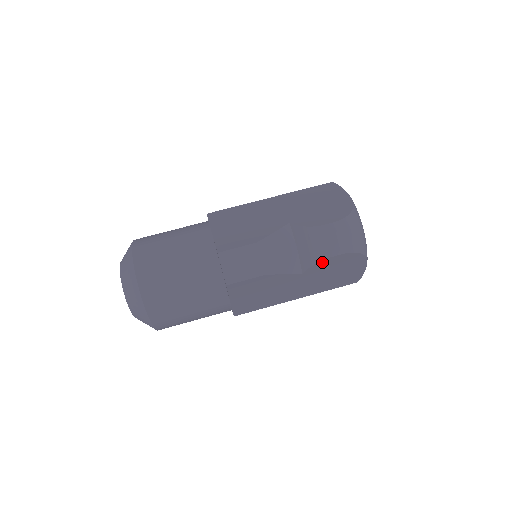
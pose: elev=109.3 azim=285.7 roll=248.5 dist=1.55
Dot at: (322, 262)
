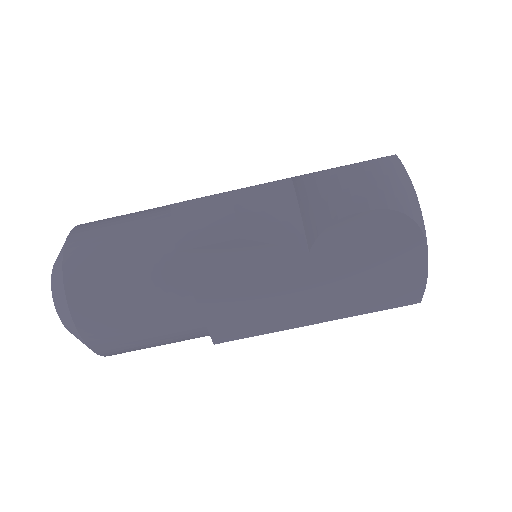
Dot at: (339, 226)
